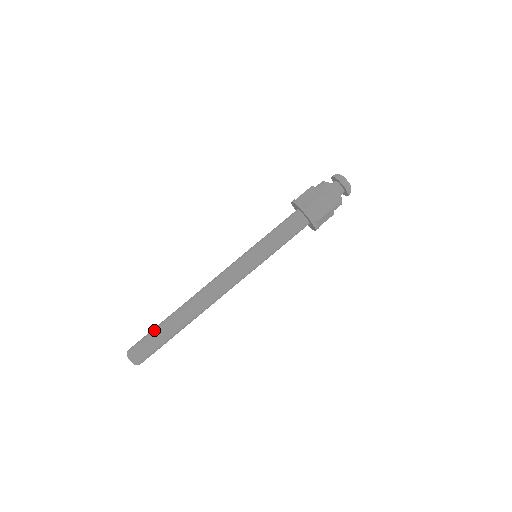
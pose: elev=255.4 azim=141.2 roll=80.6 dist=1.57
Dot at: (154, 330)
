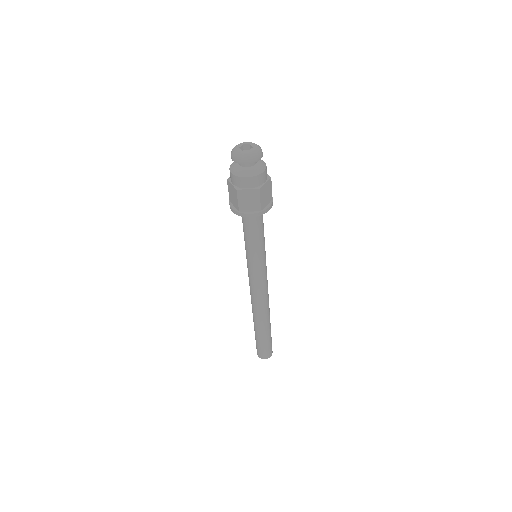
Dot at: (255, 338)
